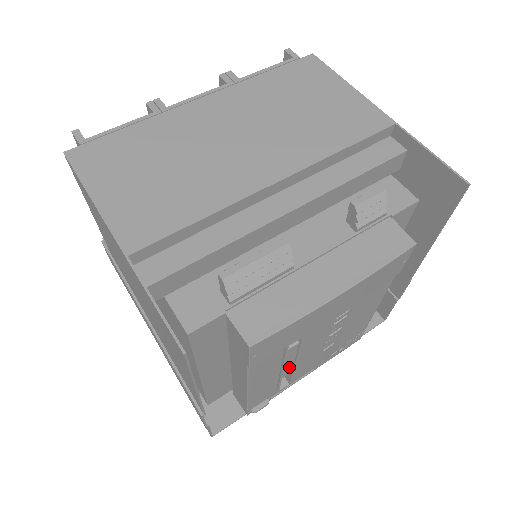
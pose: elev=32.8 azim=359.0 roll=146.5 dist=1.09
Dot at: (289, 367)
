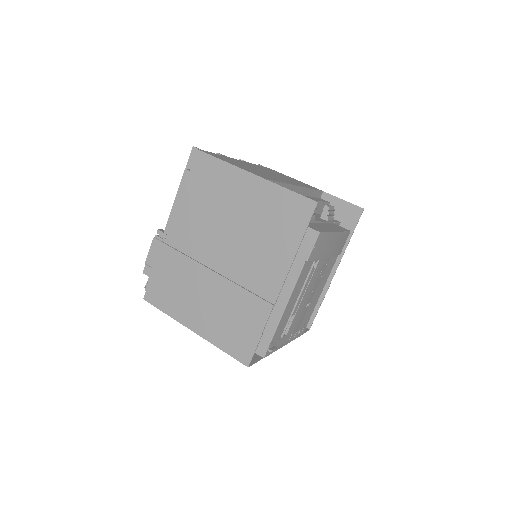
Dot at: (299, 301)
